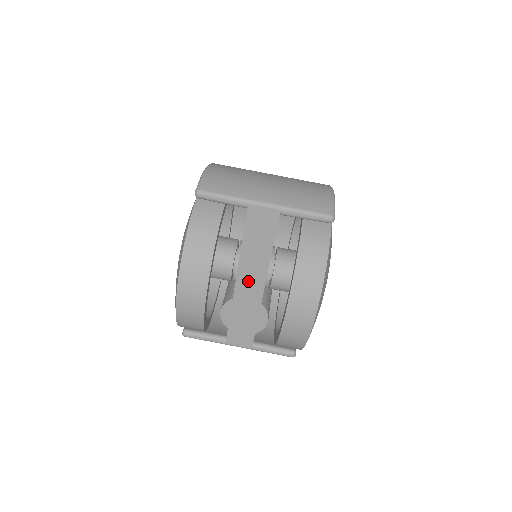
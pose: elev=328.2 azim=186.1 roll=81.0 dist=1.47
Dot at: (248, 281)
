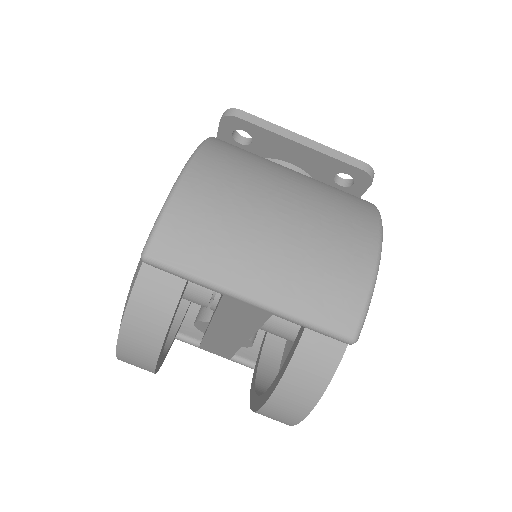
Dot at: (224, 333)
